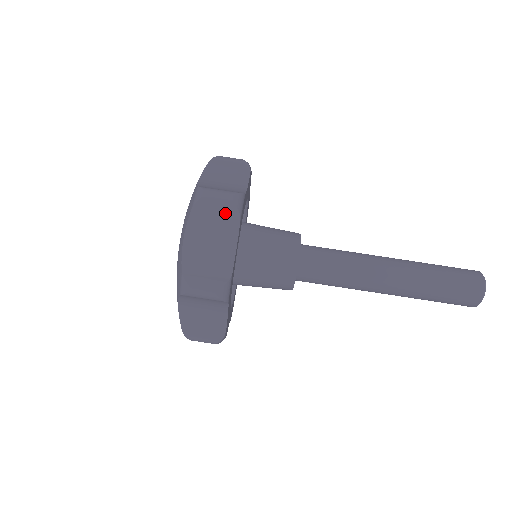
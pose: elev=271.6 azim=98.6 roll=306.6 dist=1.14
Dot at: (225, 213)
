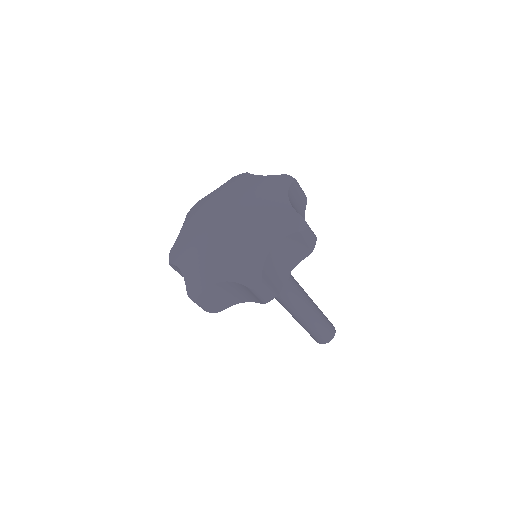
Dot at: (305, 248)
